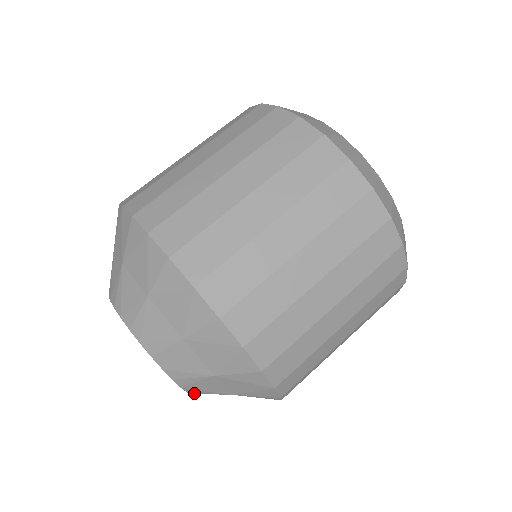
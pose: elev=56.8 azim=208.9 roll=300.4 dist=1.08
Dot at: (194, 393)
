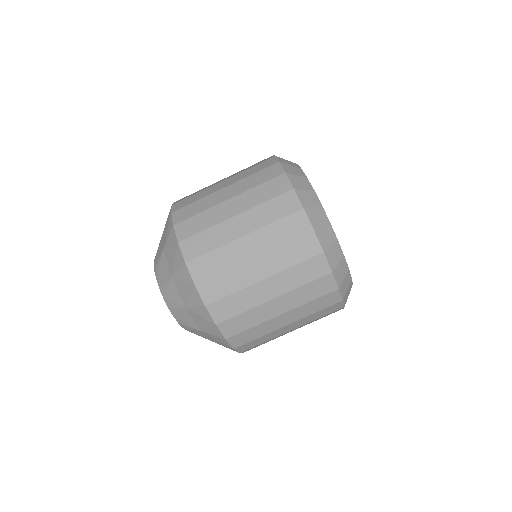
Dot at: occluded
